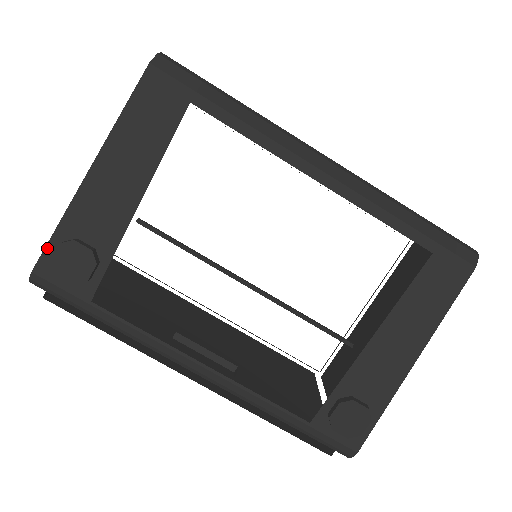
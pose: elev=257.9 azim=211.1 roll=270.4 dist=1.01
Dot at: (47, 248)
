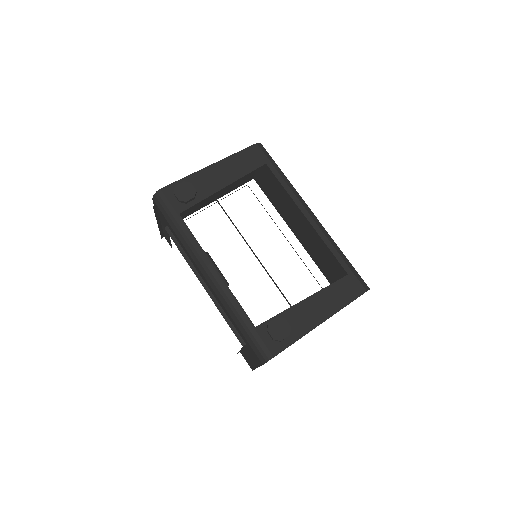
Dot at: (174, 183)
